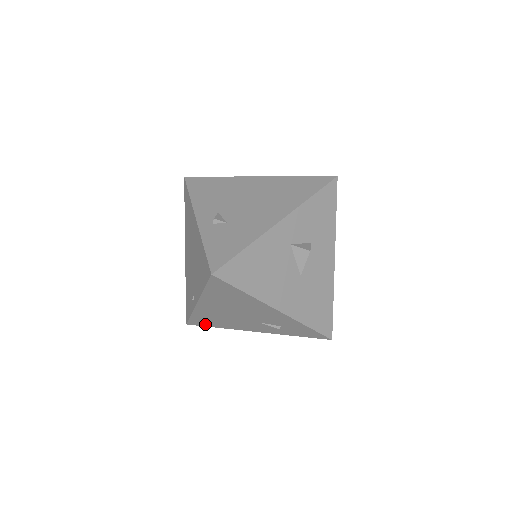
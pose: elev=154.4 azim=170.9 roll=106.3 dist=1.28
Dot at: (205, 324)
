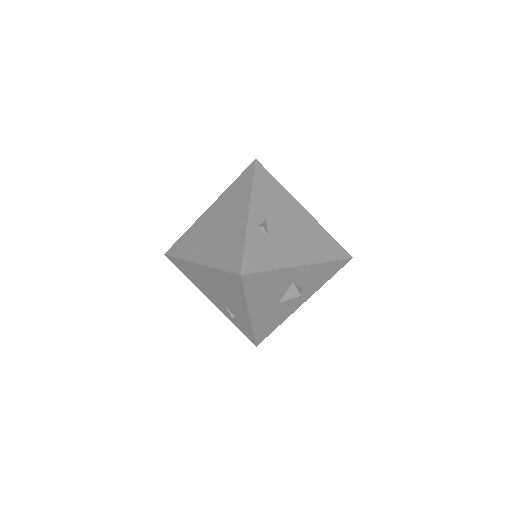
Dot at: (180, 267)
